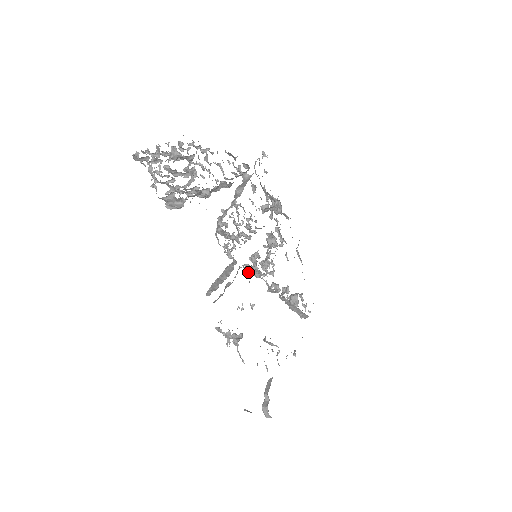
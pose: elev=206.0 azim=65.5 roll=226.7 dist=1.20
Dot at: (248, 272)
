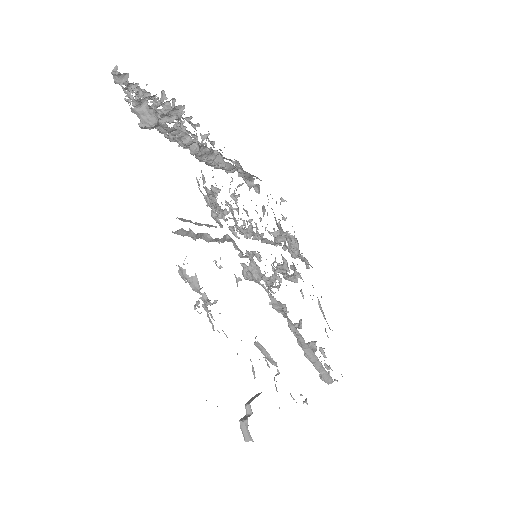
Dot at: (245, 275)
